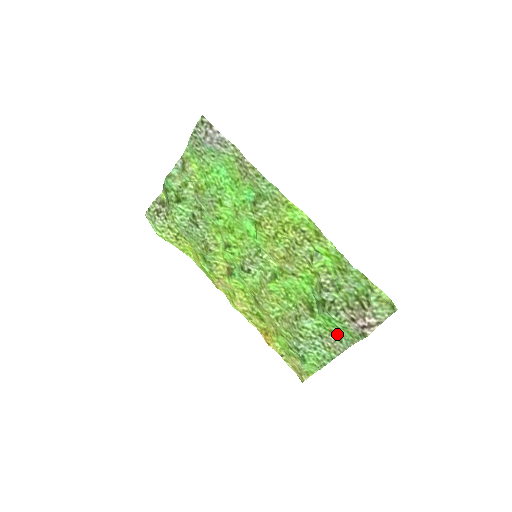
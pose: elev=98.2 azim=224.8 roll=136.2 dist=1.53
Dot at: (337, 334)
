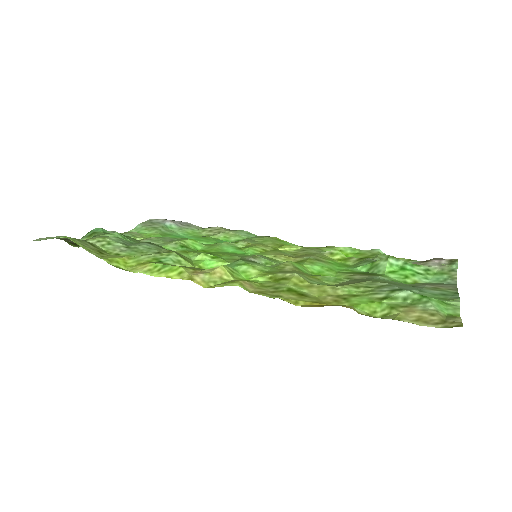
Dot at: (426, 283)
